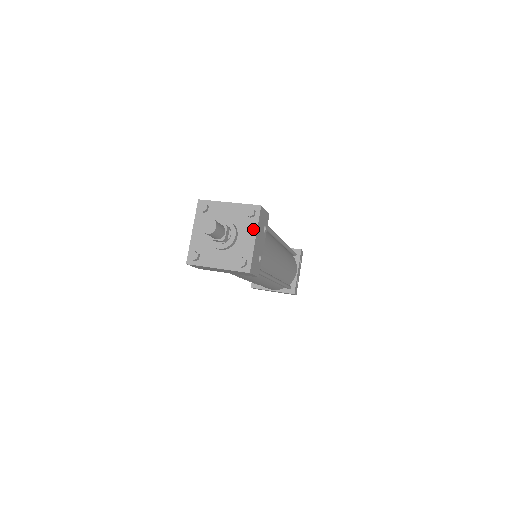
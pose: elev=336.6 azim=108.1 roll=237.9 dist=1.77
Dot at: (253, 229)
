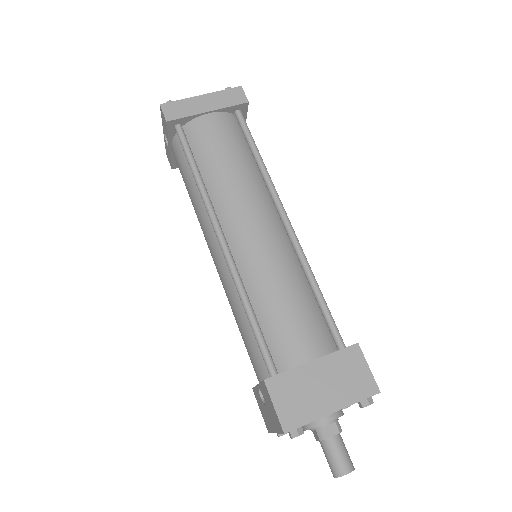
Dot at: occluded
